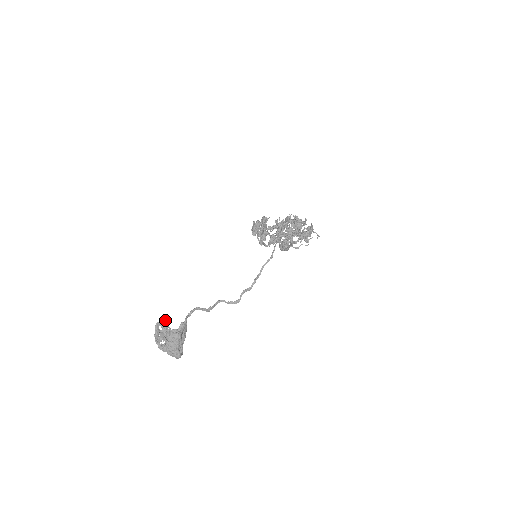
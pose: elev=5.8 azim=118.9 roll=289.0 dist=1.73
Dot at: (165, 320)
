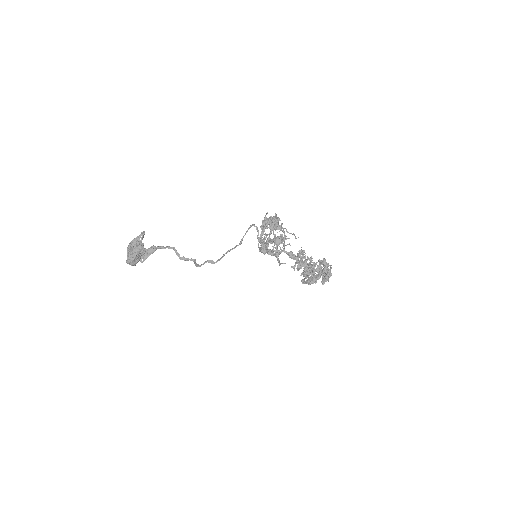
Dot at: (144, 232)
